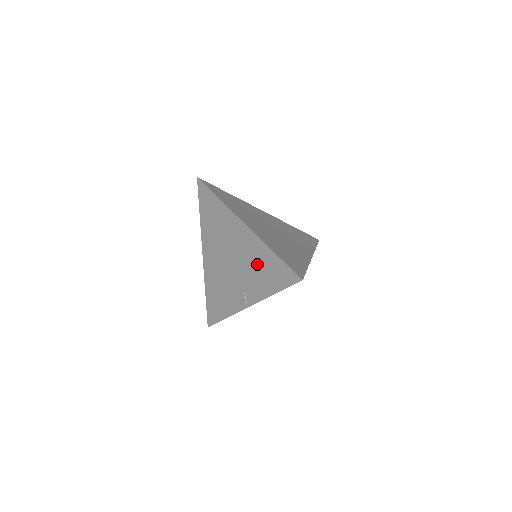
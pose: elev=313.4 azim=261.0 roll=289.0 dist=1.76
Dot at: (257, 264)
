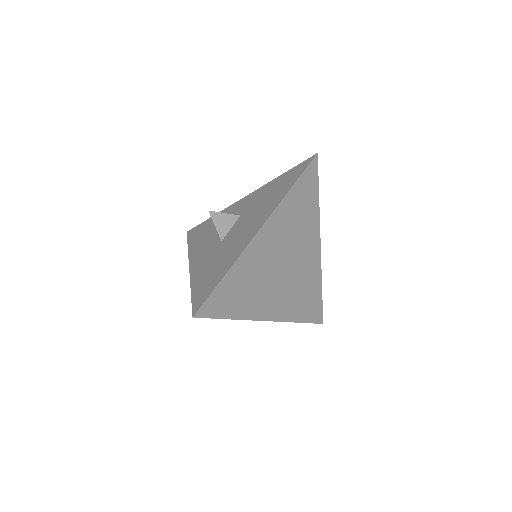
Dot at: occluded
